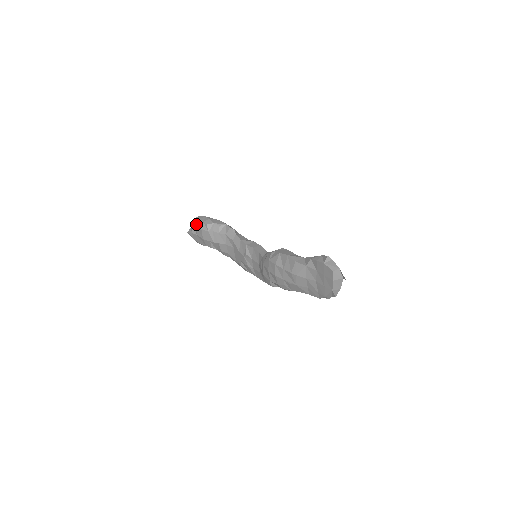
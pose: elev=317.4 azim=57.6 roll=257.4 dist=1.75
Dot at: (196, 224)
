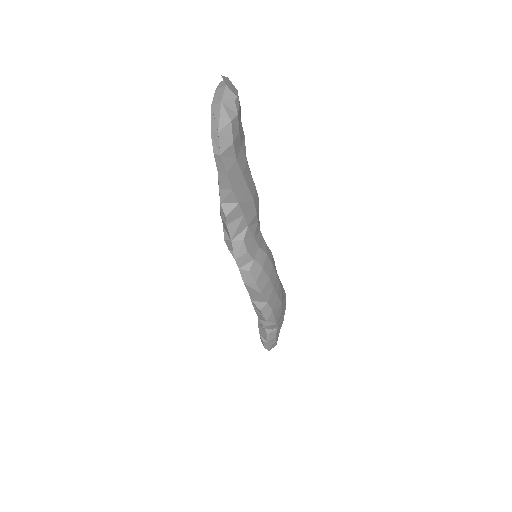
Dot at: occluded
